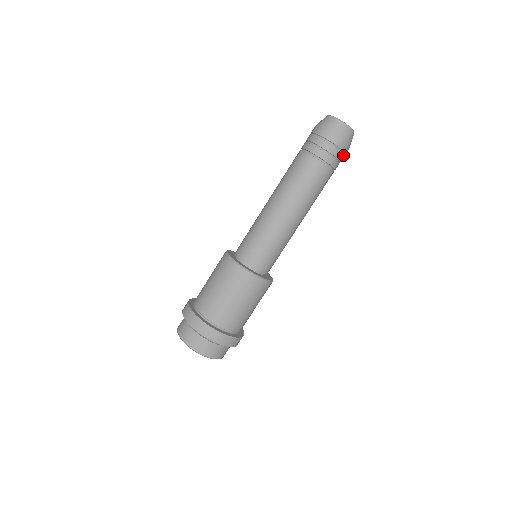
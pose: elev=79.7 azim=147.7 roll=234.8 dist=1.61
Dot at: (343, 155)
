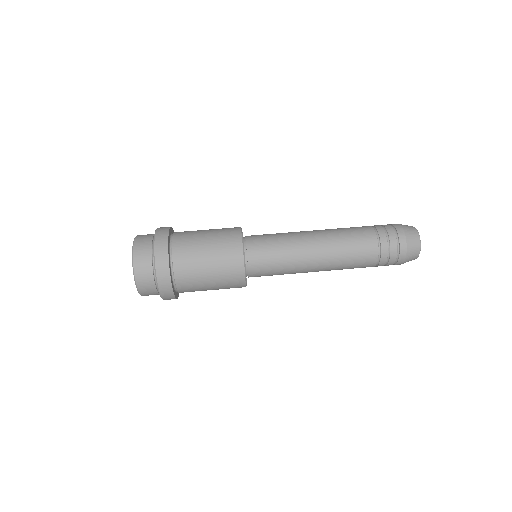
Dot at: (397, 252)
